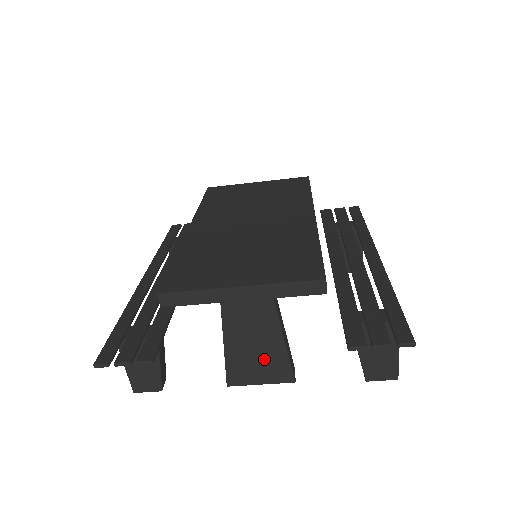
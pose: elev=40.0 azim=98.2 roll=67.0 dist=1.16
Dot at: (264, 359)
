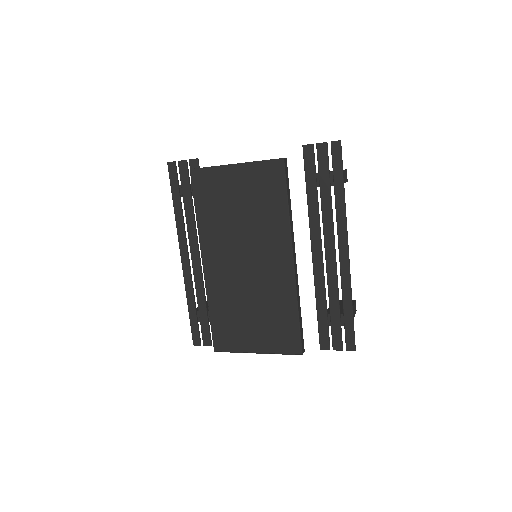
Dot at: occluded
